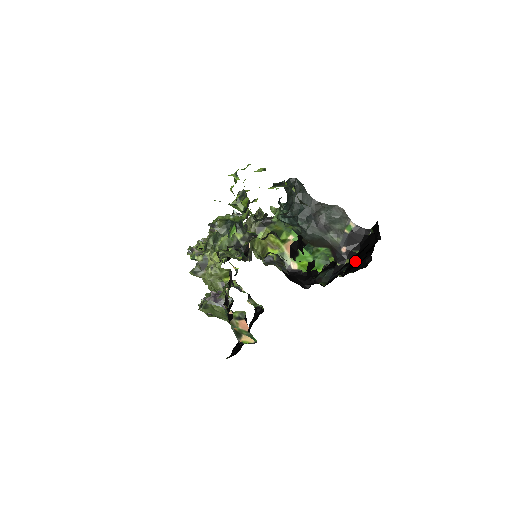
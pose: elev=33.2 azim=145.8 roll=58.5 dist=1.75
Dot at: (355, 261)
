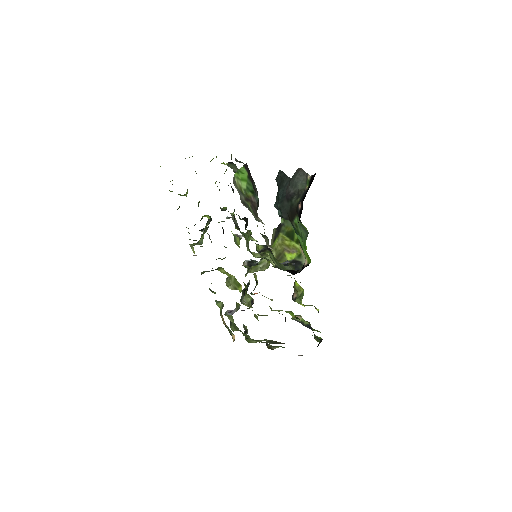
Dot at: occluded
